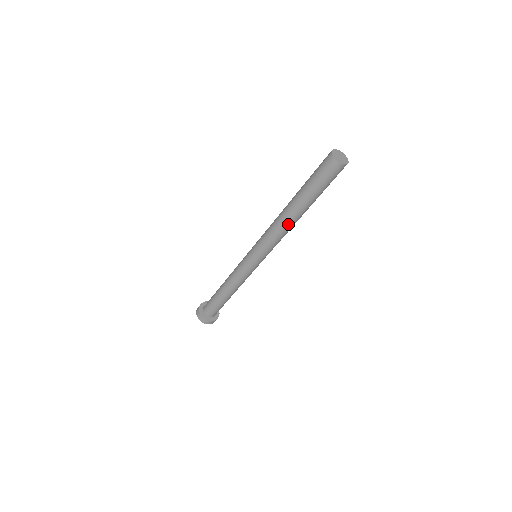
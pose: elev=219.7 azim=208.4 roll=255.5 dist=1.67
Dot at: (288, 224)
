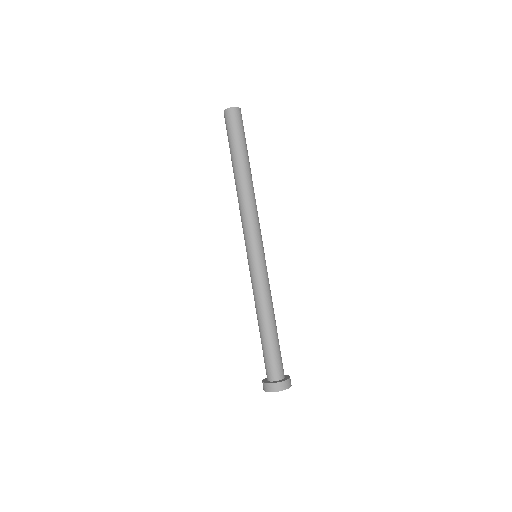
Dot at: (245, 190)
